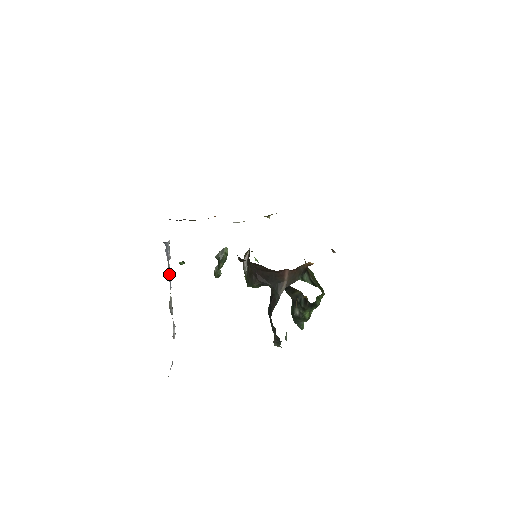
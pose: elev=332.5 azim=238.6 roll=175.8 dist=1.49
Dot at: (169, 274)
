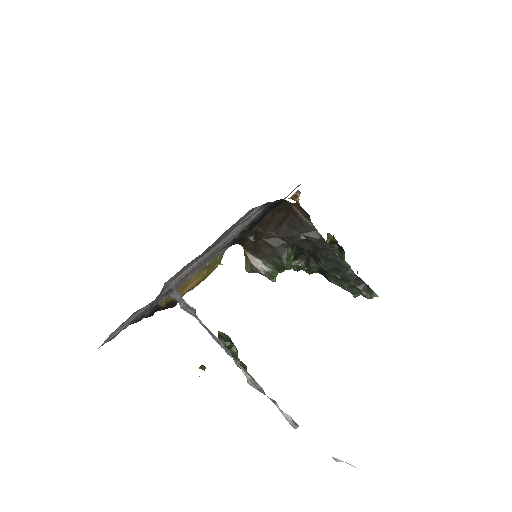
Dot at: (211, 334)
